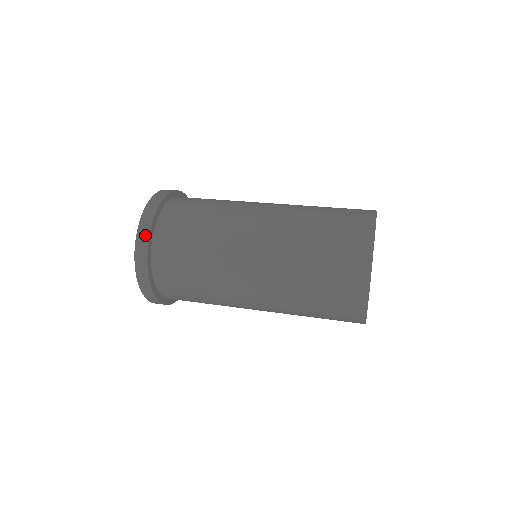
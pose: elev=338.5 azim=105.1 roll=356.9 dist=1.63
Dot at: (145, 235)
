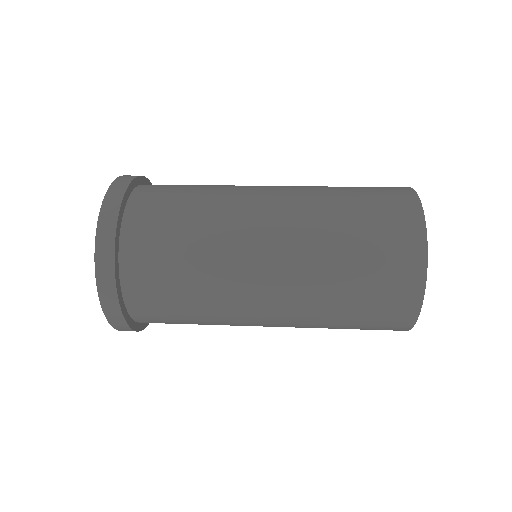
Dot at: (108, 244)
